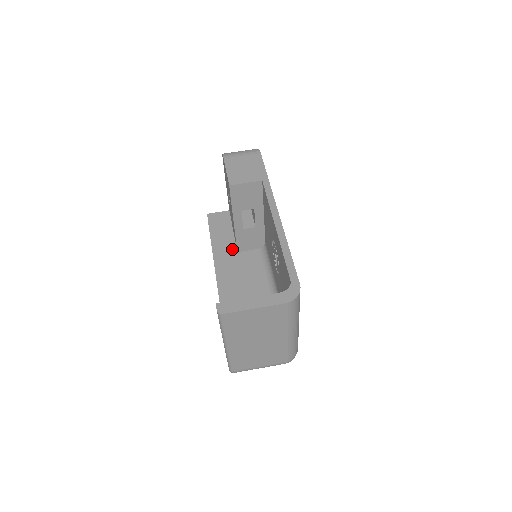
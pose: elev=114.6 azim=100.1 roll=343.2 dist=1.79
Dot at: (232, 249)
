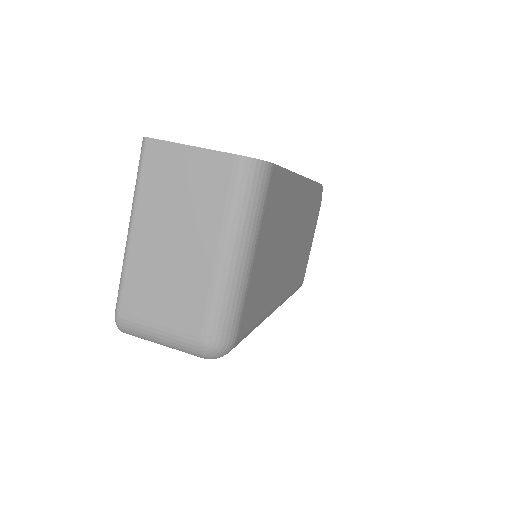
Dot at: occluded
